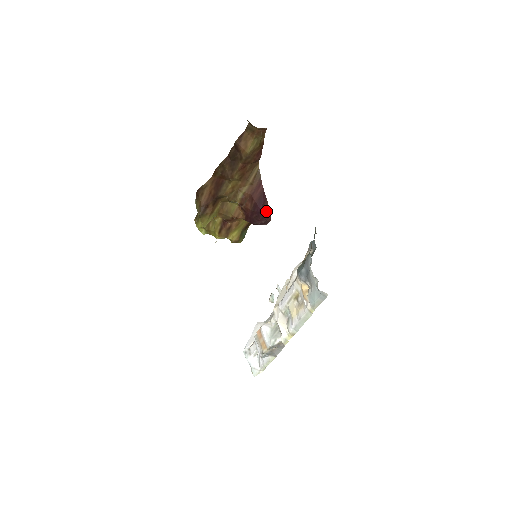
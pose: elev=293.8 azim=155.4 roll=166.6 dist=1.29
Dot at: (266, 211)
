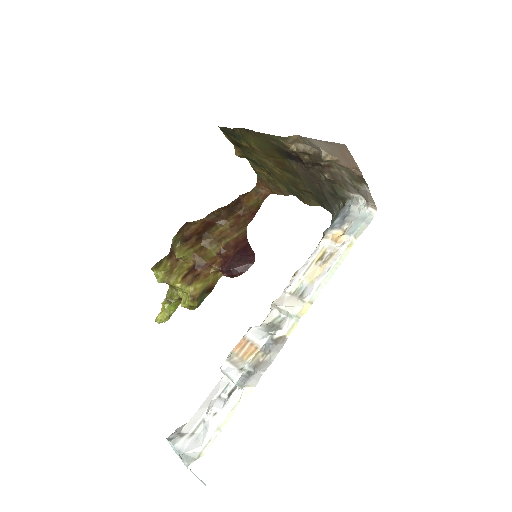
Dot at: (251, 255)
